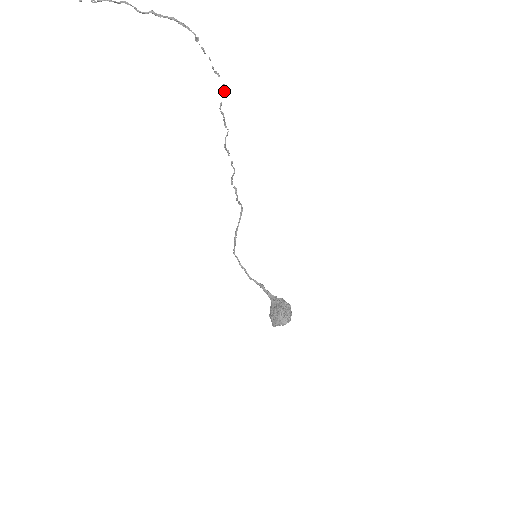
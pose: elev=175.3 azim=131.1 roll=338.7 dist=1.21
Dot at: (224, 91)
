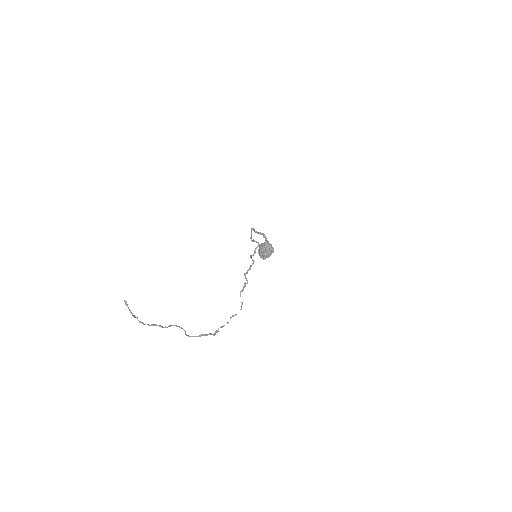
Dot at: occluded
